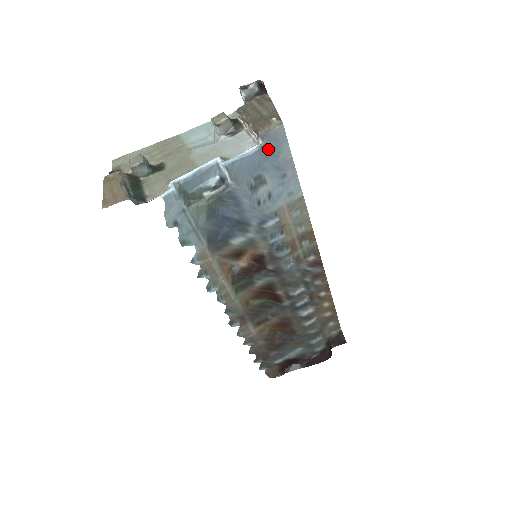
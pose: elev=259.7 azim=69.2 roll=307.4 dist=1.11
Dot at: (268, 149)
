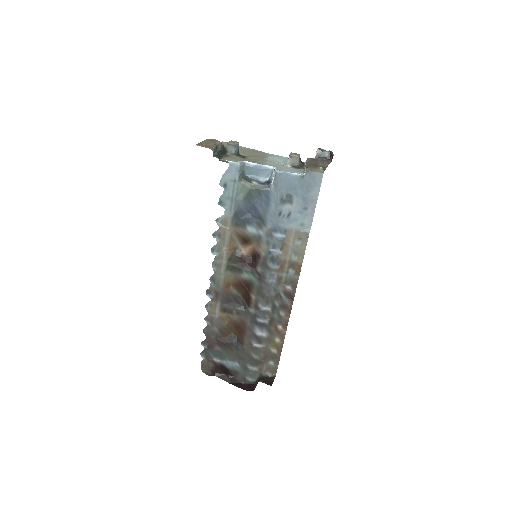
Dot at: (306, 182)
